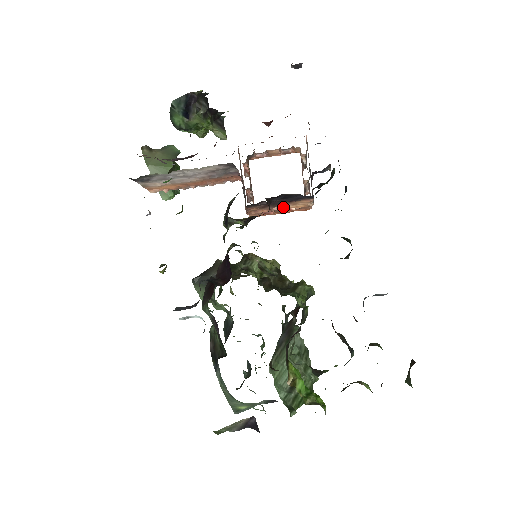
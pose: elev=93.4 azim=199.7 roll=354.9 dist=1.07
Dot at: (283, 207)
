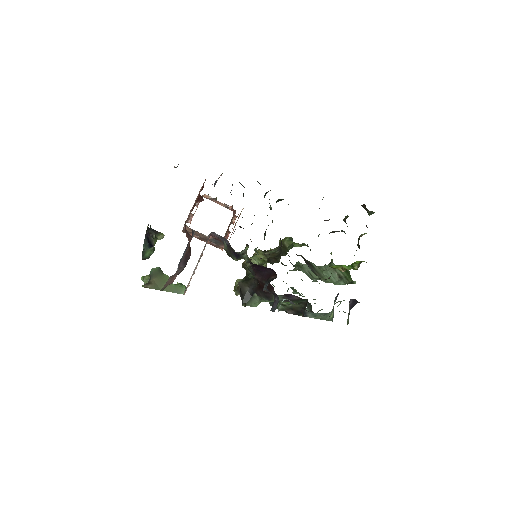
Dot at: (235, 225)
